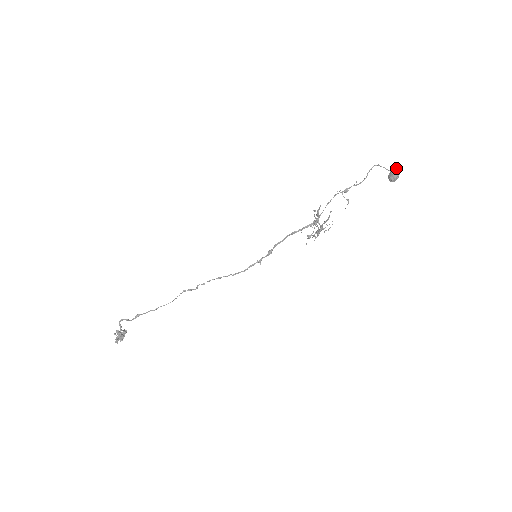
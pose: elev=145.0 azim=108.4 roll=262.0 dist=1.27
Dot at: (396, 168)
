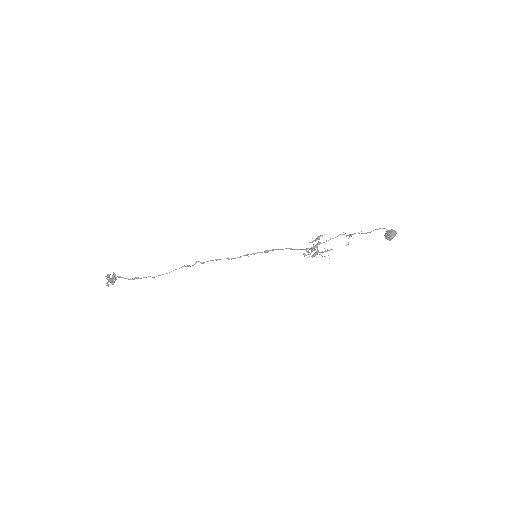
Dot at: (395, 233)
